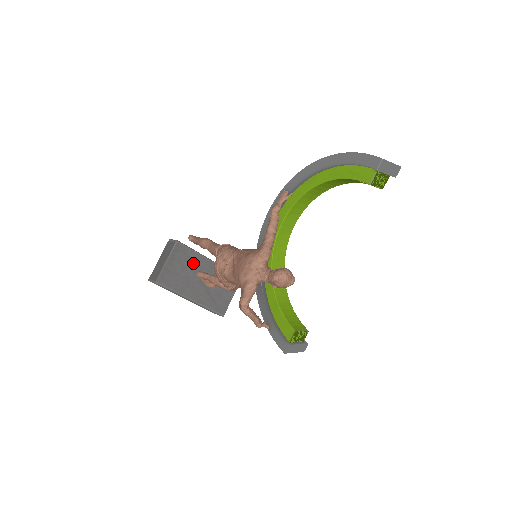
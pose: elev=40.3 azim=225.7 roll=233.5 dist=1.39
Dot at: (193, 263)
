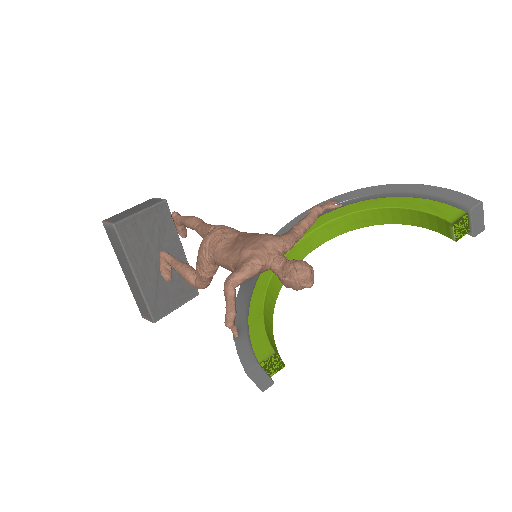
Dot at: (164, 237)
